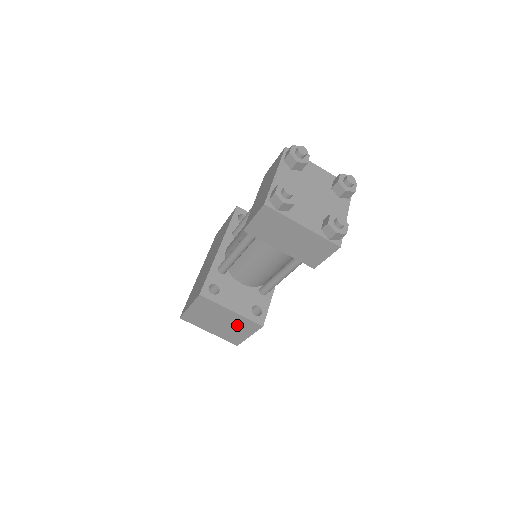
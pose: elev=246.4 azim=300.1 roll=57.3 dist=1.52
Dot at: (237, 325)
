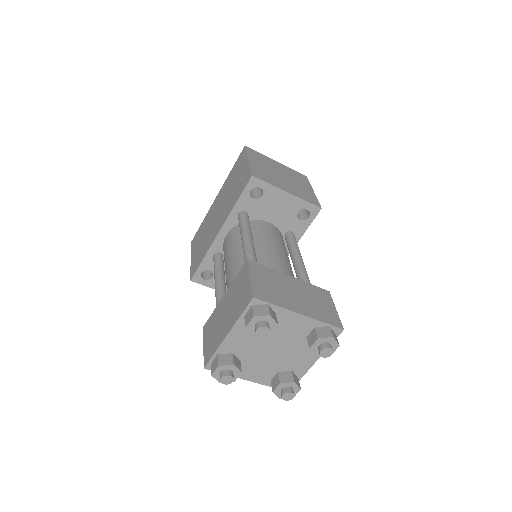
Dot at: occluded
